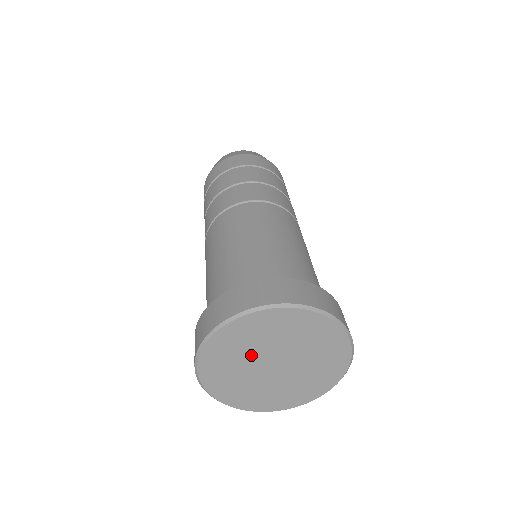
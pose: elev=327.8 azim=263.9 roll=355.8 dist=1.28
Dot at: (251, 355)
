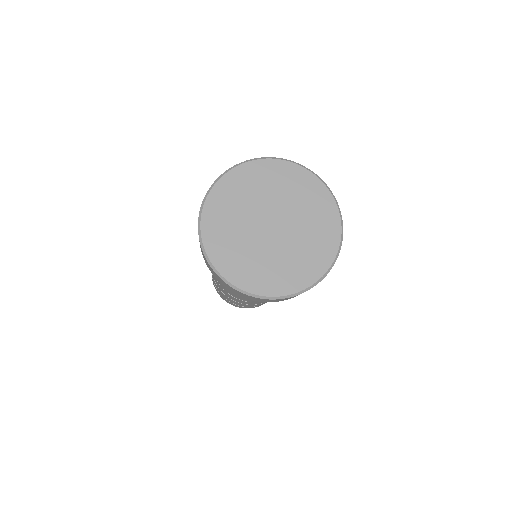
Dot at: (248, 212)
